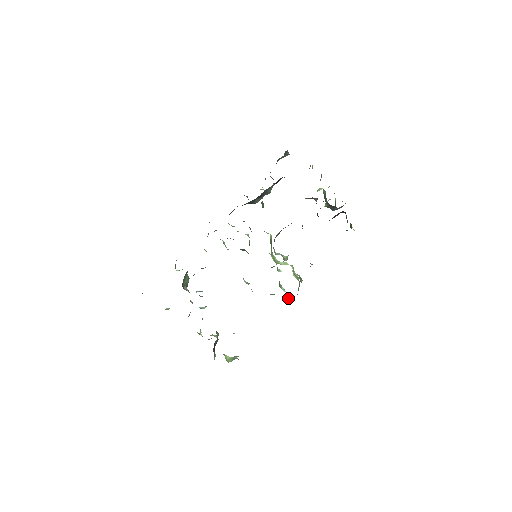
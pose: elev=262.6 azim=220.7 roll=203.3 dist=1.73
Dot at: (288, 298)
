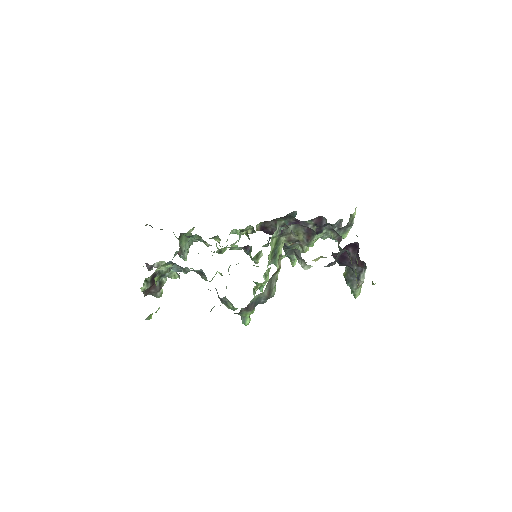
Dot at: (250, 320)
